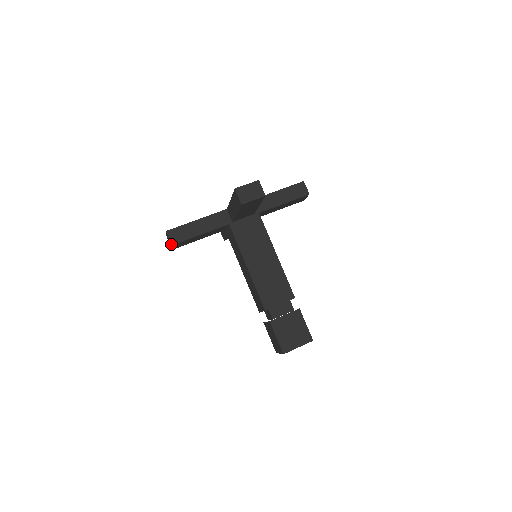
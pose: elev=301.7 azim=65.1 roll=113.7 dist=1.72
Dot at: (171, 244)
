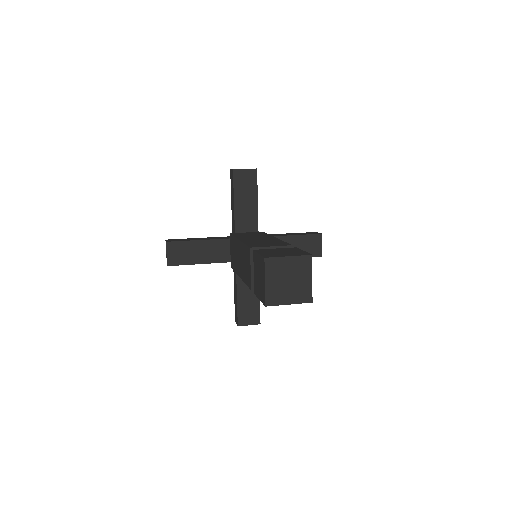
Dot at: (166, 242)
